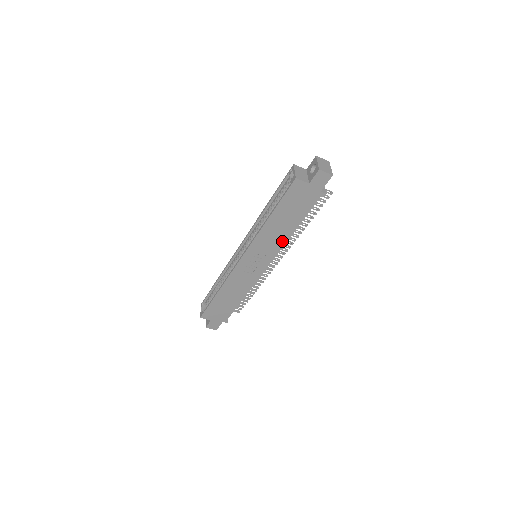
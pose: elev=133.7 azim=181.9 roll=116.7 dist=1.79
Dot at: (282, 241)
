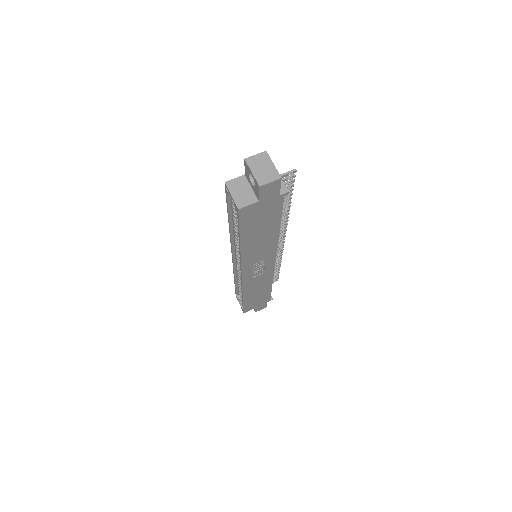
Dot at: (273, 243)
